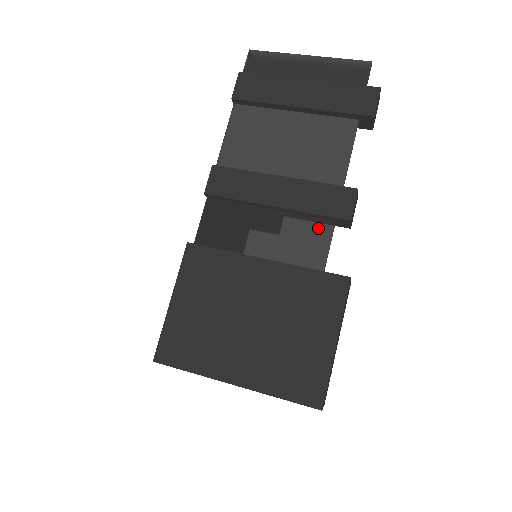
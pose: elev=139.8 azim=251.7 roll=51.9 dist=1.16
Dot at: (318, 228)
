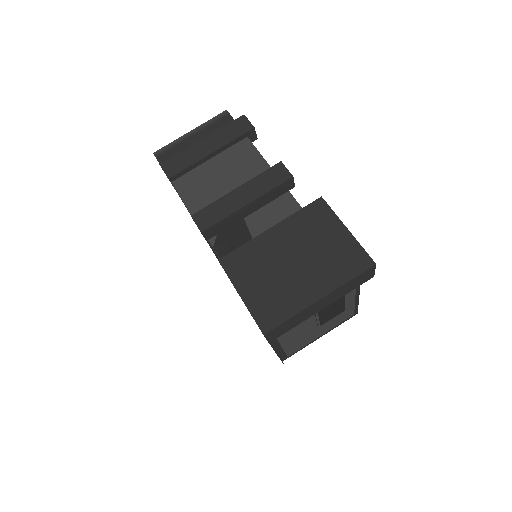
Dot at: (280, 196)
